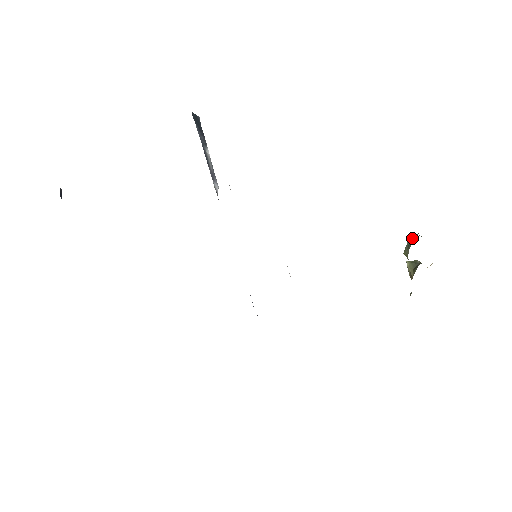
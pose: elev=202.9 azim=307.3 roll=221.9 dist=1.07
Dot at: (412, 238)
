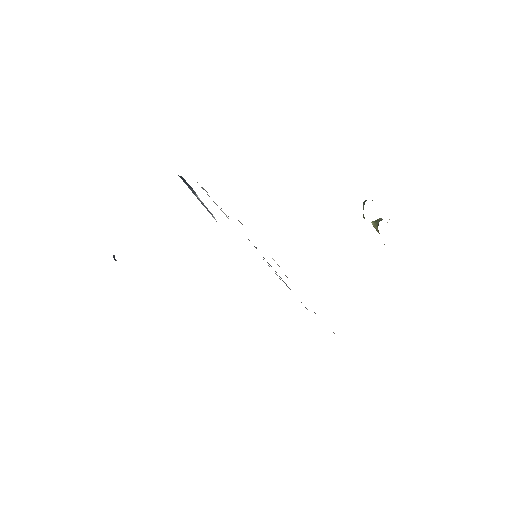
Dot at: (364, 204)
